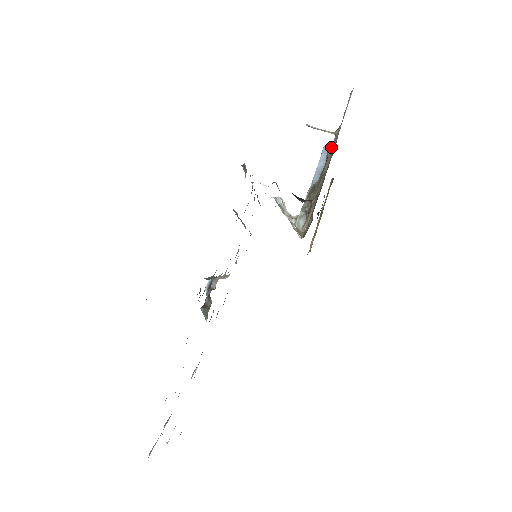
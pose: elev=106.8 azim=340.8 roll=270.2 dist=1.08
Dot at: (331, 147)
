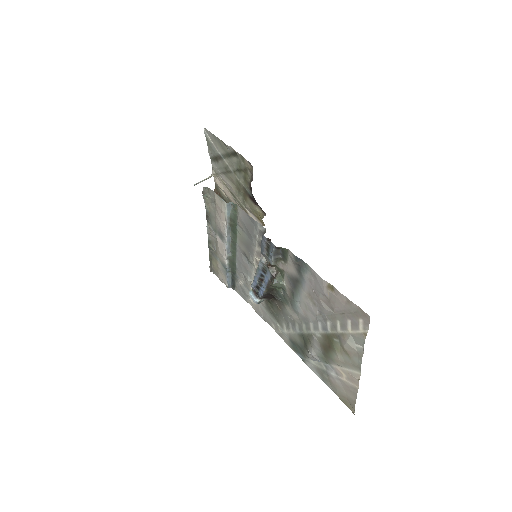
Dot at: (218, 183)
